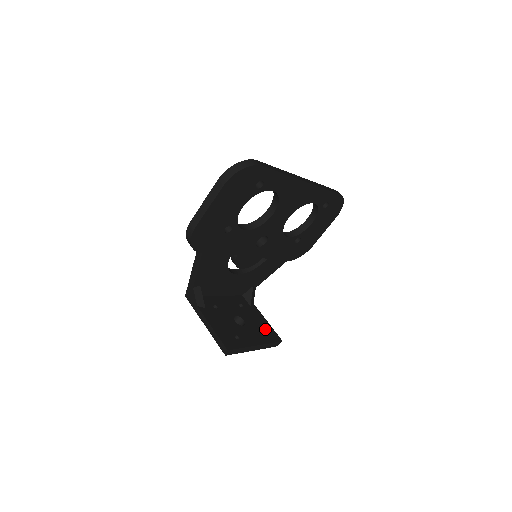
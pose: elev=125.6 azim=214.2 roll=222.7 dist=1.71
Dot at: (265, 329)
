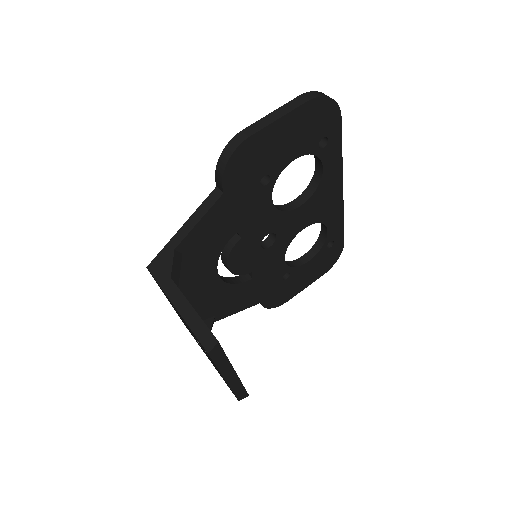
Dot at: occluded
